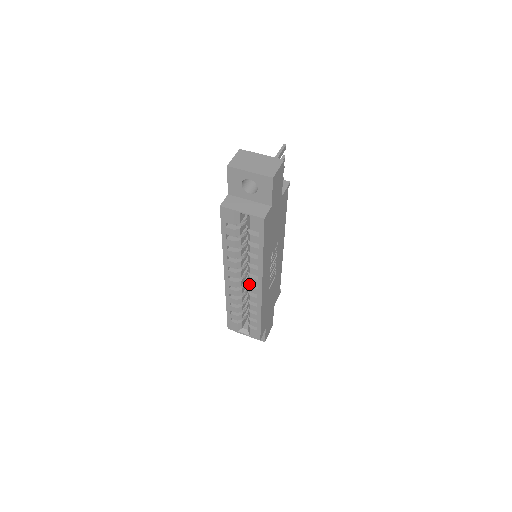
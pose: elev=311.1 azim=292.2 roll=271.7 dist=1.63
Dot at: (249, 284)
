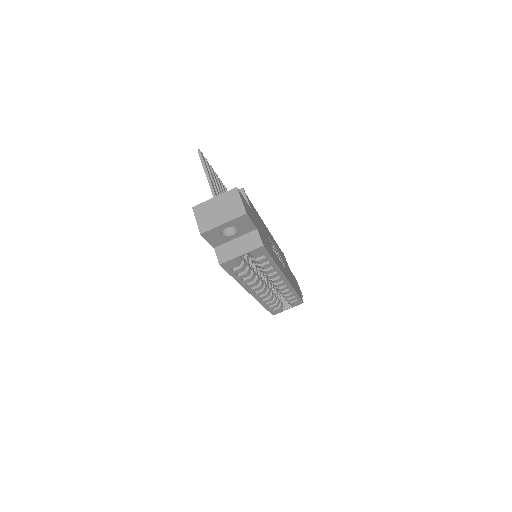
Dot at: (274, 284)
